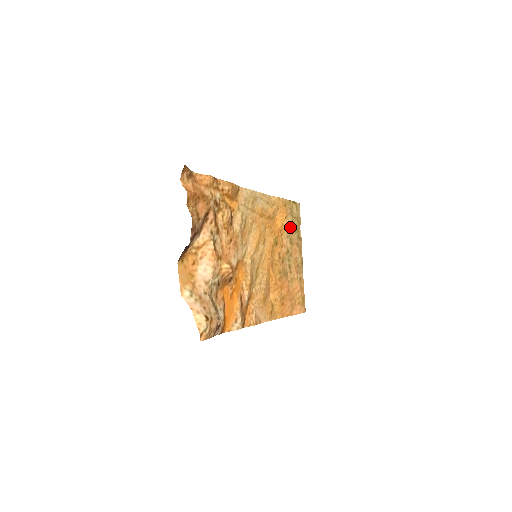
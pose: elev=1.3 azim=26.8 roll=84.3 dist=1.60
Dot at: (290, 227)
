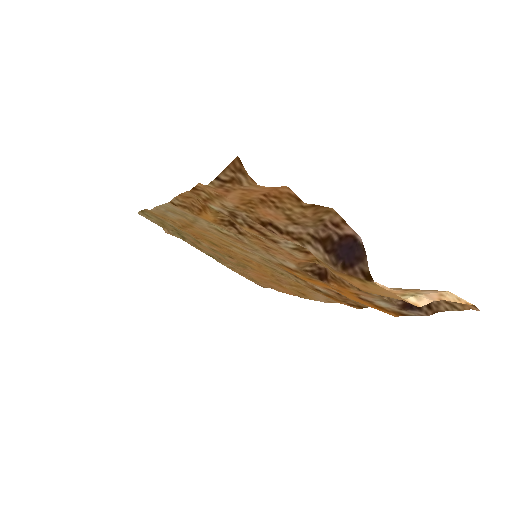
Dot at: occluded
